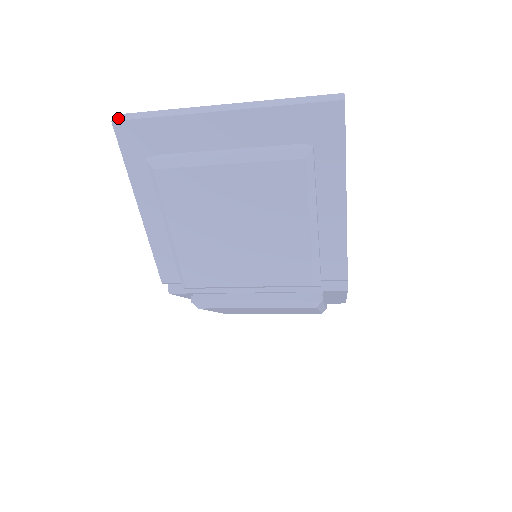
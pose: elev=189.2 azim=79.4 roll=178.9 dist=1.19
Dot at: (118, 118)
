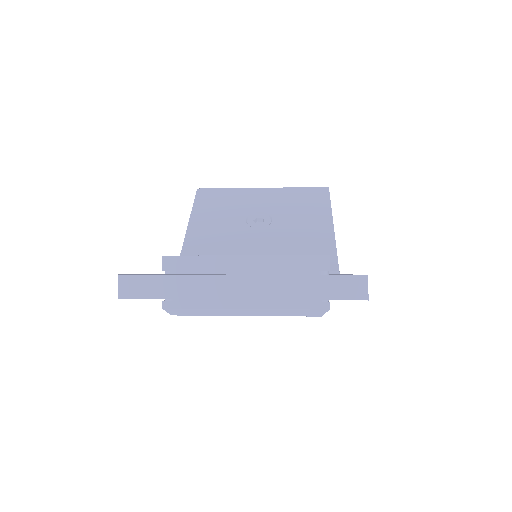
Dot at: (123, 291)
